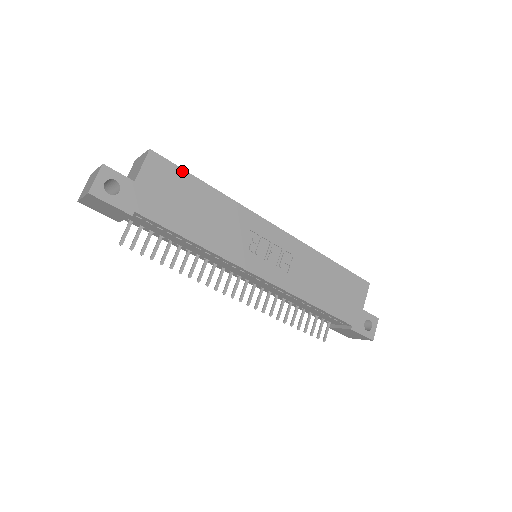
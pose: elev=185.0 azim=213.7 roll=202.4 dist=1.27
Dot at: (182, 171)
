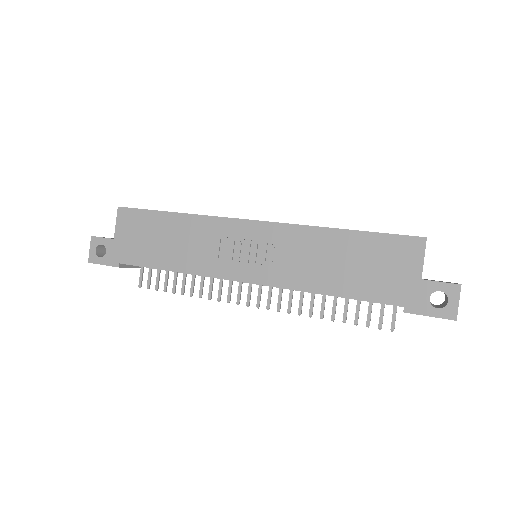
Dot at: (146, 211)
